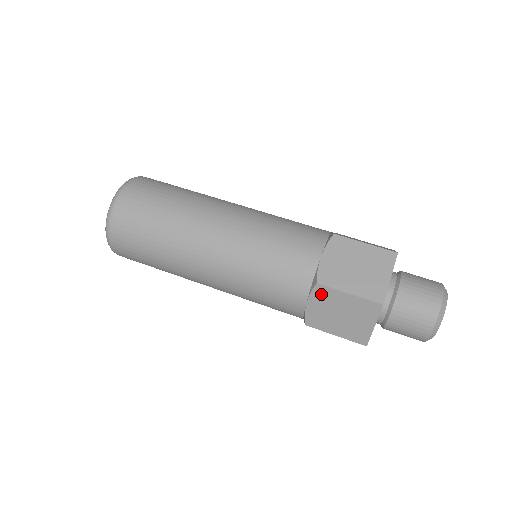
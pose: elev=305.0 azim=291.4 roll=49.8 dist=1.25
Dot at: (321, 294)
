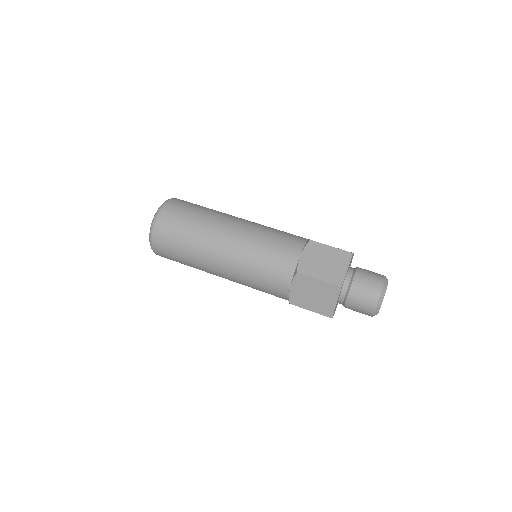
Dot at: occluded
